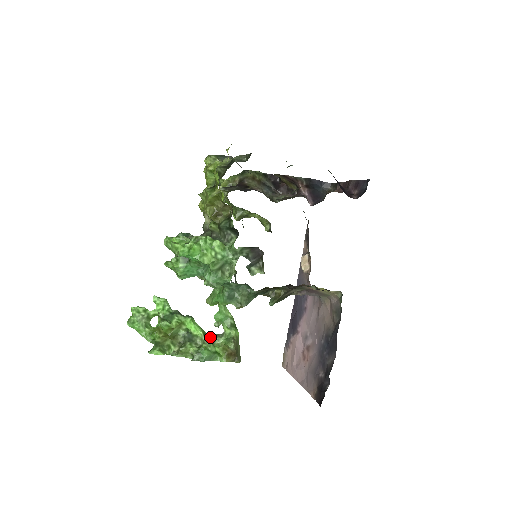
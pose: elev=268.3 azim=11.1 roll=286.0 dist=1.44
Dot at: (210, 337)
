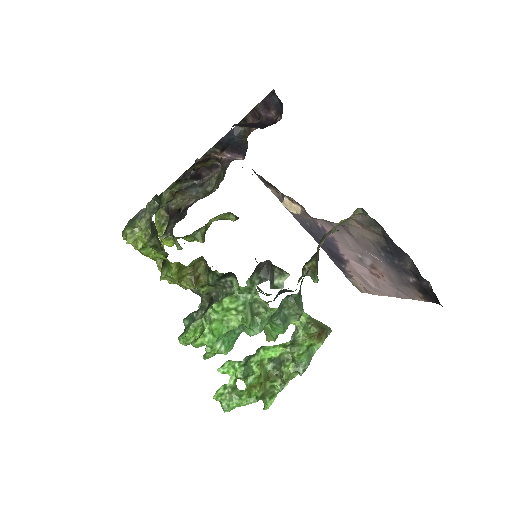
Dot at: (290, 342)
